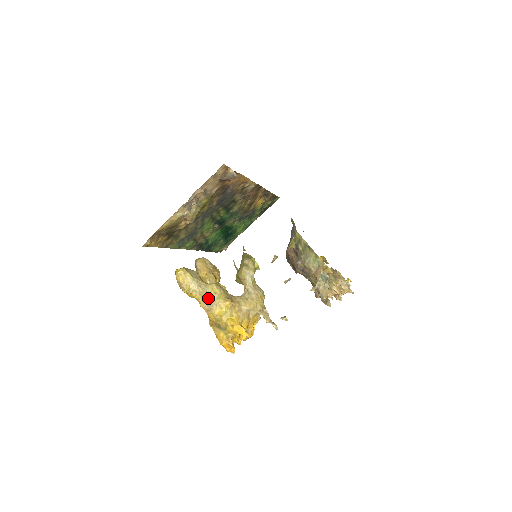
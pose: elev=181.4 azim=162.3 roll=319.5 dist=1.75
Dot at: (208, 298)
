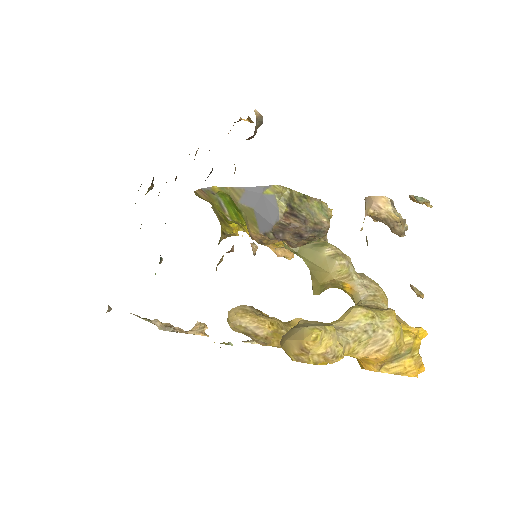
Dot at: (371, 334)
